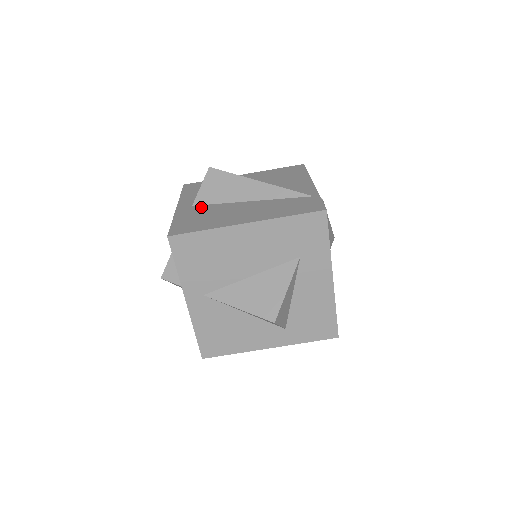
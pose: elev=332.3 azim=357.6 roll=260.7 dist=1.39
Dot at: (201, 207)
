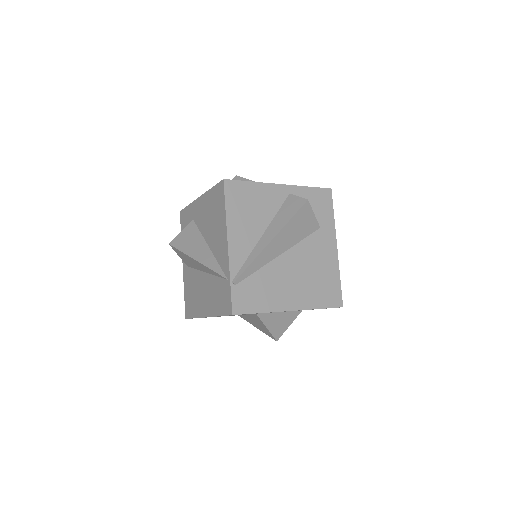
Dot at: (190, 272)
